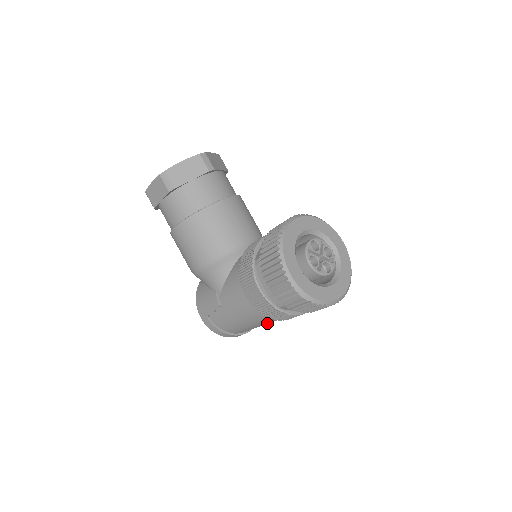
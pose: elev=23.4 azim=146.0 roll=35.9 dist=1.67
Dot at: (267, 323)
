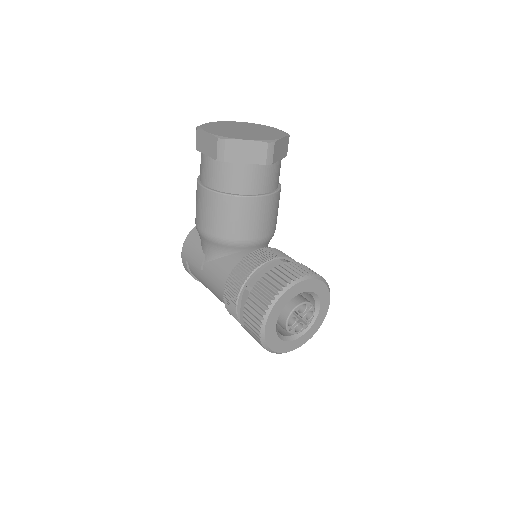
Dot at: occluded
